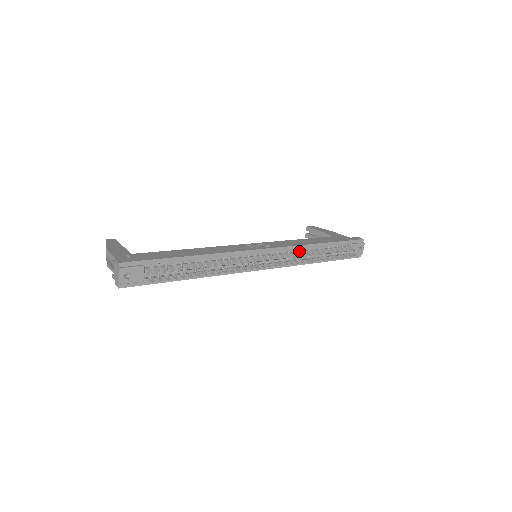
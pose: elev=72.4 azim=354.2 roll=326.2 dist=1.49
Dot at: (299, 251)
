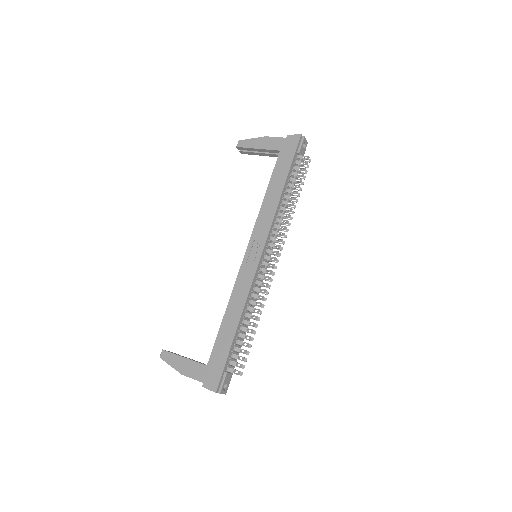
Dot at: (278, 217)
